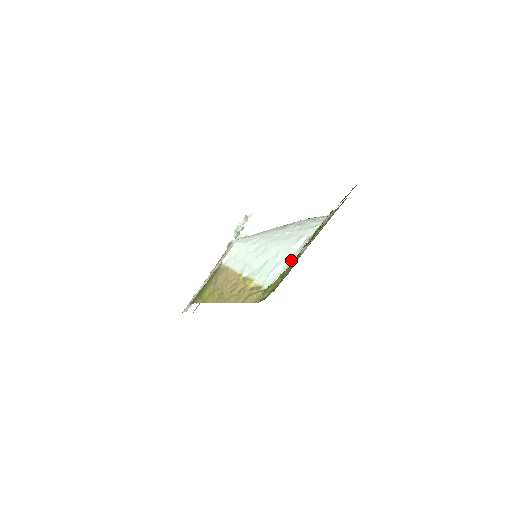
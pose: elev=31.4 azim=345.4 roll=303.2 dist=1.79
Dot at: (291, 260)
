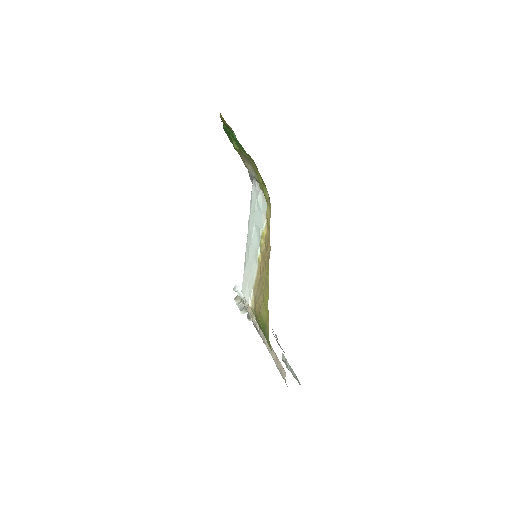
Dot at: (258, 189)
